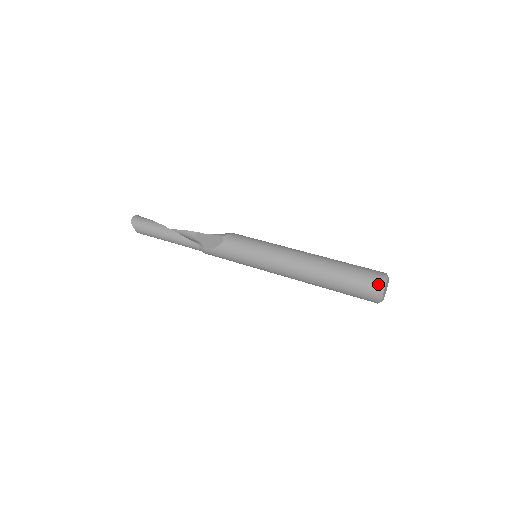
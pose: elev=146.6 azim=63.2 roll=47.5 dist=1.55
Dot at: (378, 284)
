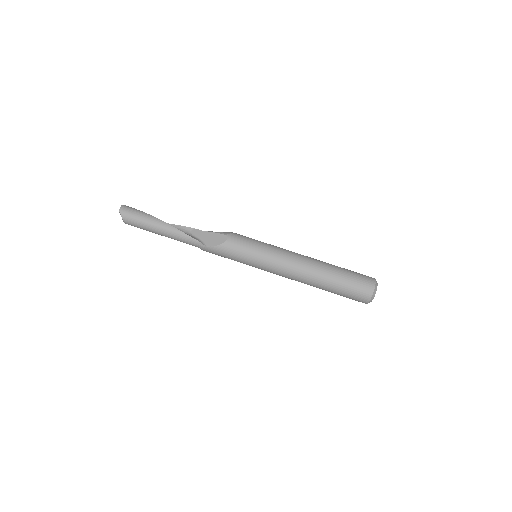
Dot at: (372, 288)
